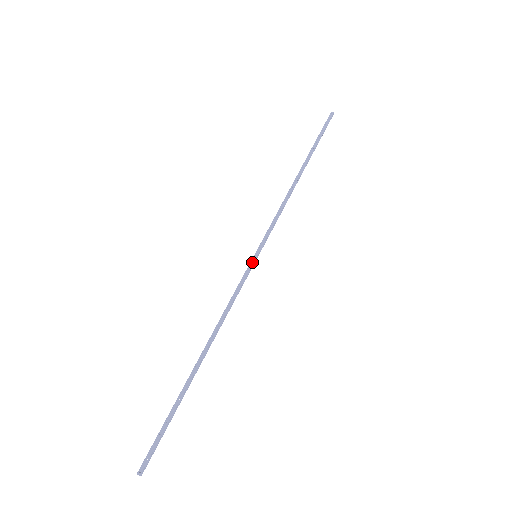
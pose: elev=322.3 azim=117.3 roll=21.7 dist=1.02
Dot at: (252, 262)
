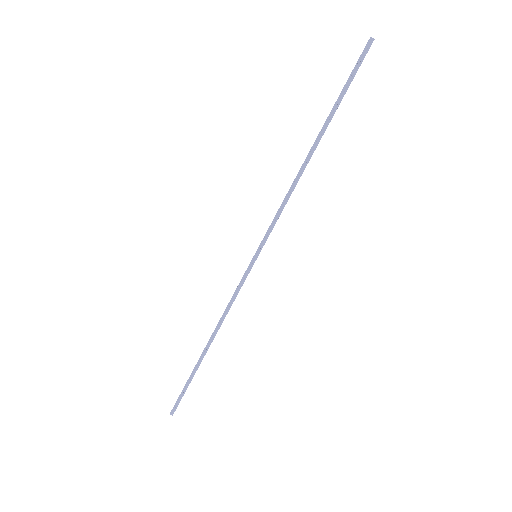
Dot at: (251, 263)
